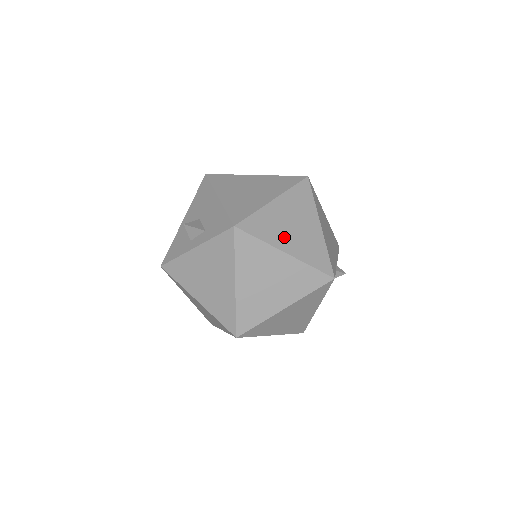
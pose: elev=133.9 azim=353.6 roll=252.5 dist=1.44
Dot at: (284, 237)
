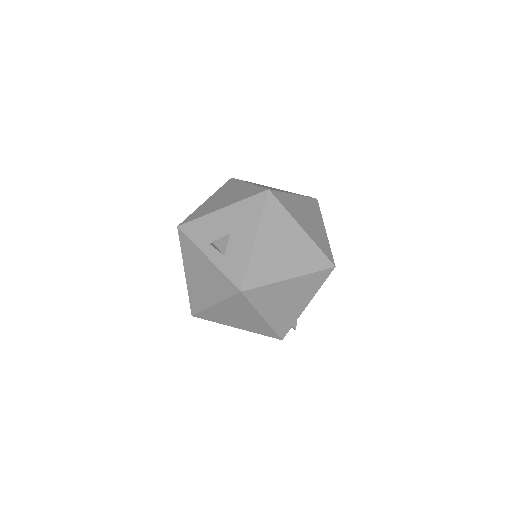
Dot at: (272, 307)
